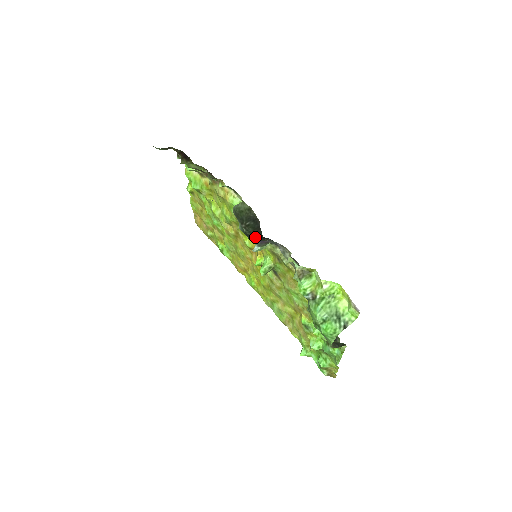
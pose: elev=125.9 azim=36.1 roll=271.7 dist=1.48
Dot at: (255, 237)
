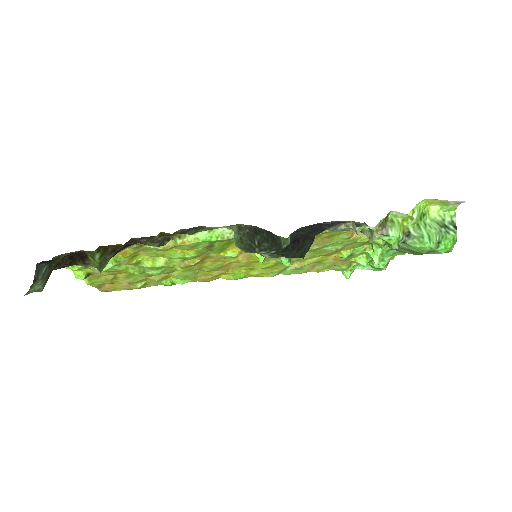
Dot at: (288, 247)
